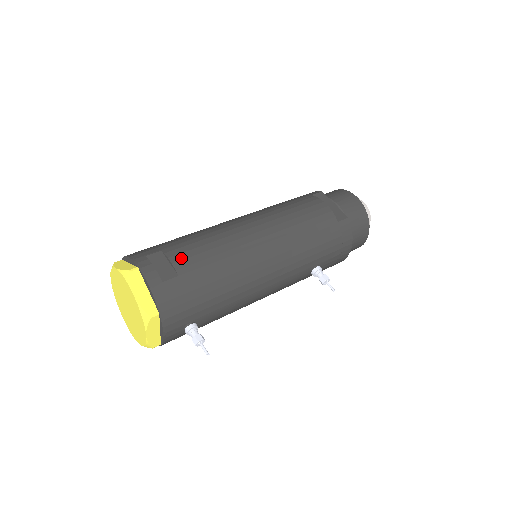
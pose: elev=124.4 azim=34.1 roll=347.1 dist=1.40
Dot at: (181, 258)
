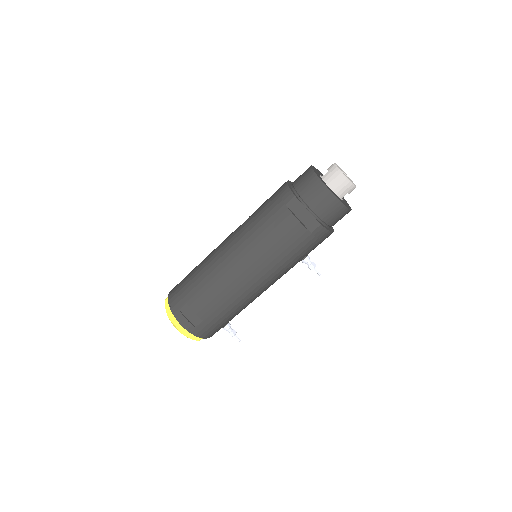
Dot at: (200, 309)
